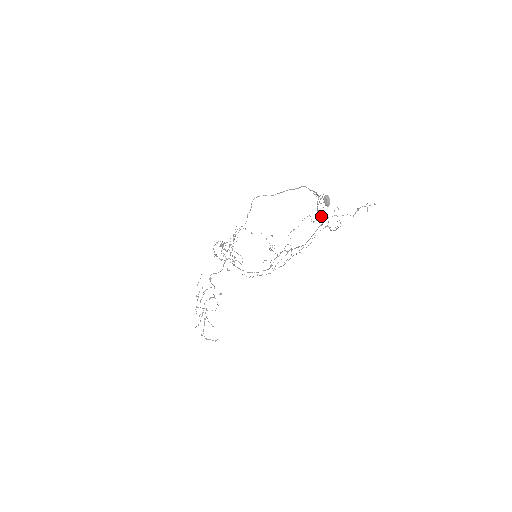
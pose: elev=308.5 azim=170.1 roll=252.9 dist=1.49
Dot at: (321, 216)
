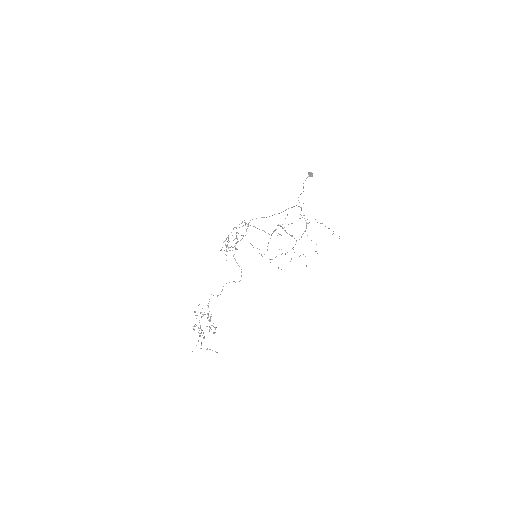
Dot at: occluded
